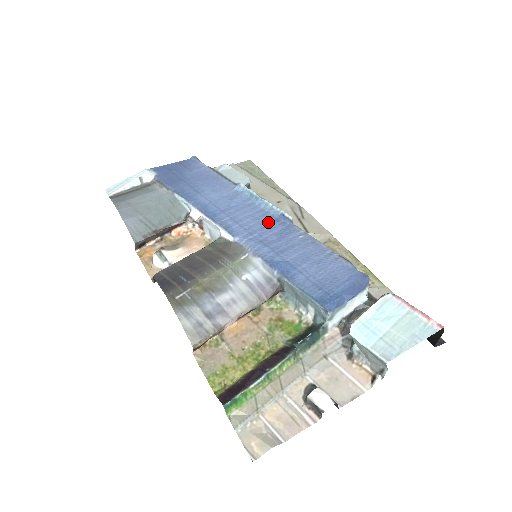
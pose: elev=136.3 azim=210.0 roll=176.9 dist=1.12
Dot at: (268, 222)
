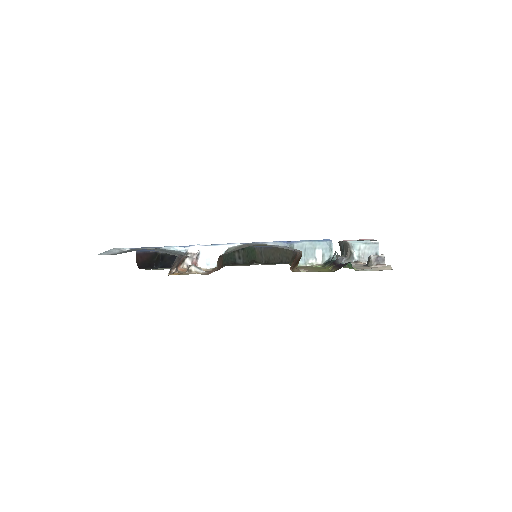
Dot at: occluded
